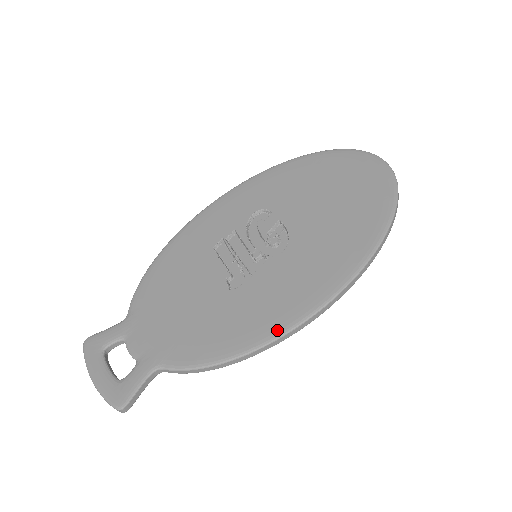
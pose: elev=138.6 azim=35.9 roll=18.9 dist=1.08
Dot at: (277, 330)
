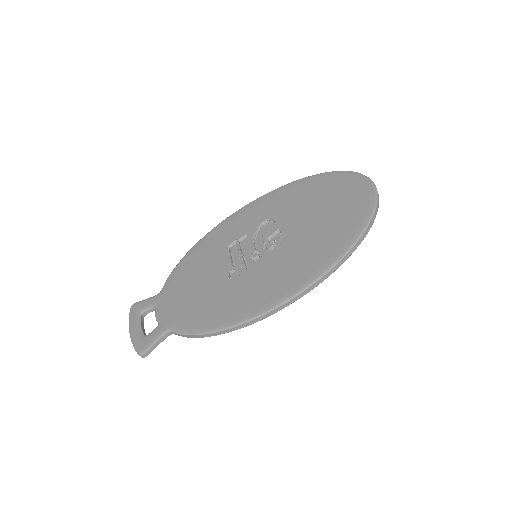
Dot at: (250, 314)
